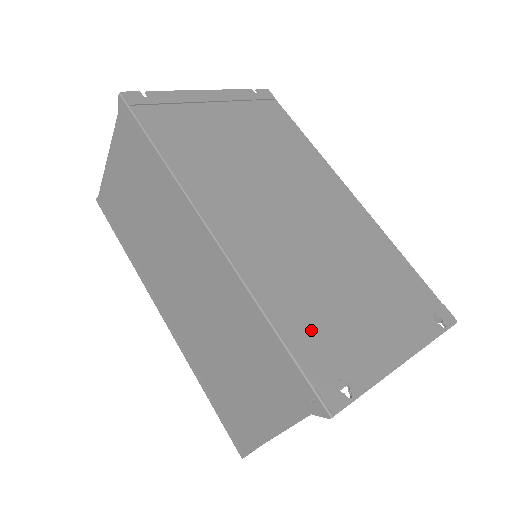
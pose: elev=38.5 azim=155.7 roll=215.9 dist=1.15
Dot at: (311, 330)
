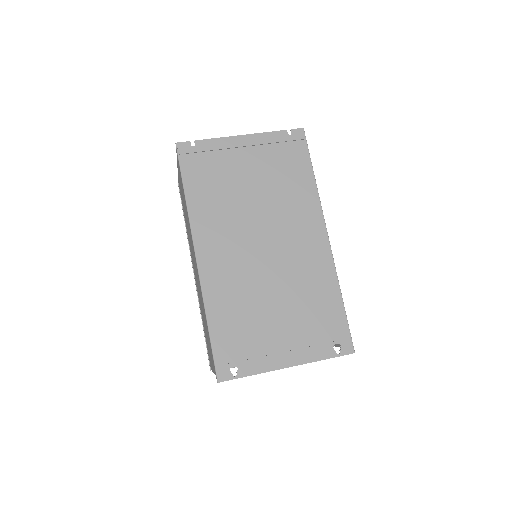
Dot at: (232, 333)
